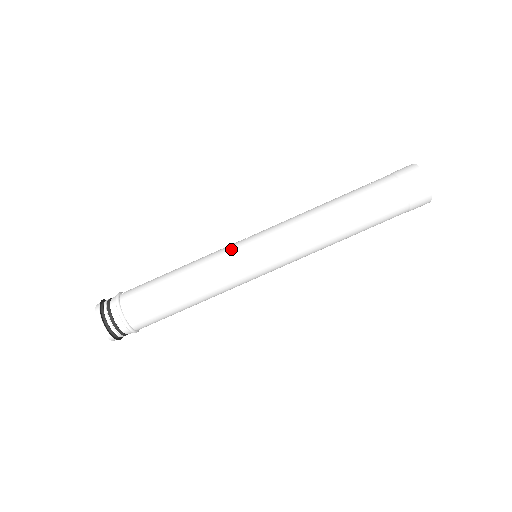
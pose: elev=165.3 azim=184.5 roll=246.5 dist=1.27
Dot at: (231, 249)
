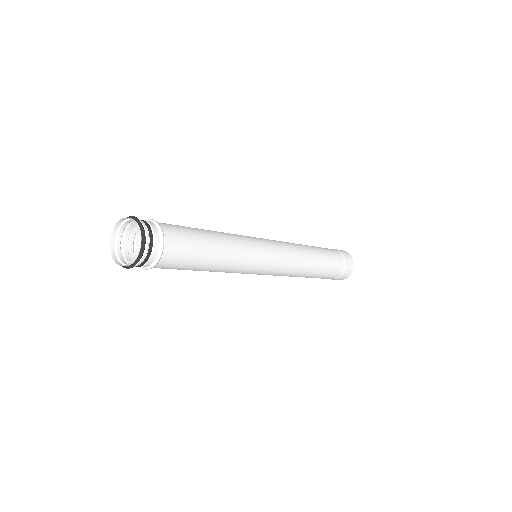
Dot at: (251, 237)
